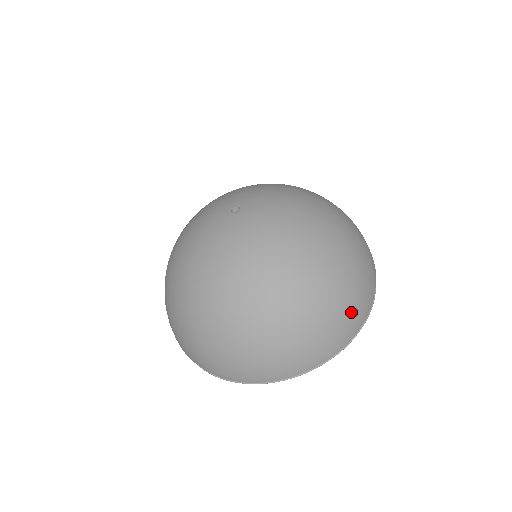
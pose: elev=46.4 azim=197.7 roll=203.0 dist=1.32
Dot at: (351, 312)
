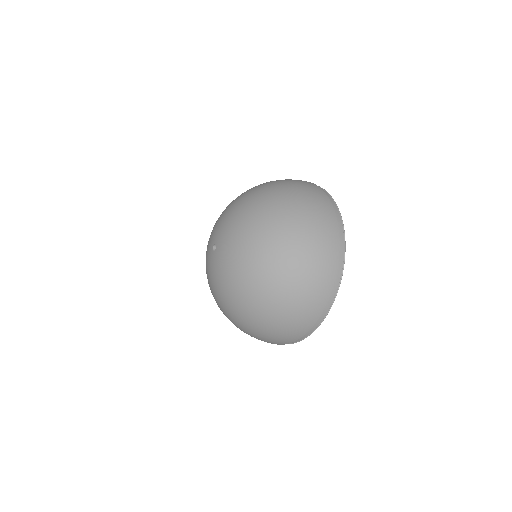
Dot at: (275, 340)
